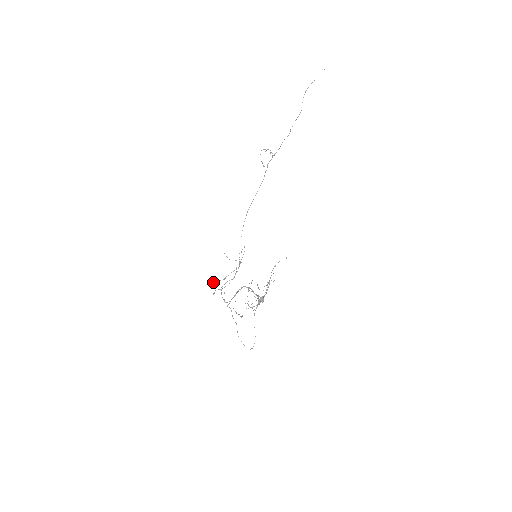
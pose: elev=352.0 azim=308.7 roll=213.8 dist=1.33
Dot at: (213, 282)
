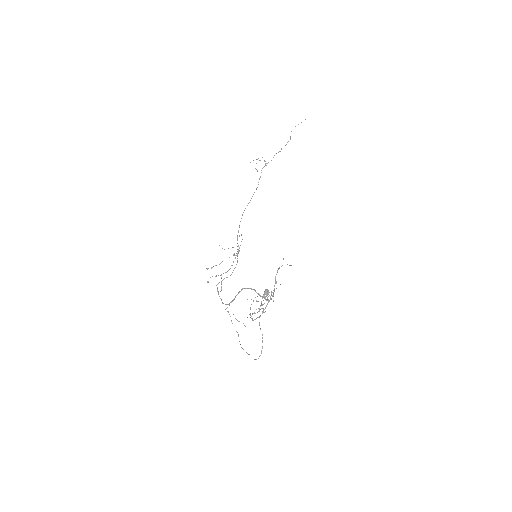
Dot at: (207, 268)
